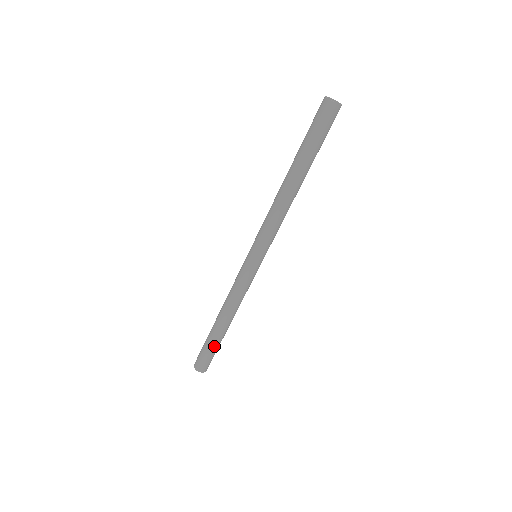
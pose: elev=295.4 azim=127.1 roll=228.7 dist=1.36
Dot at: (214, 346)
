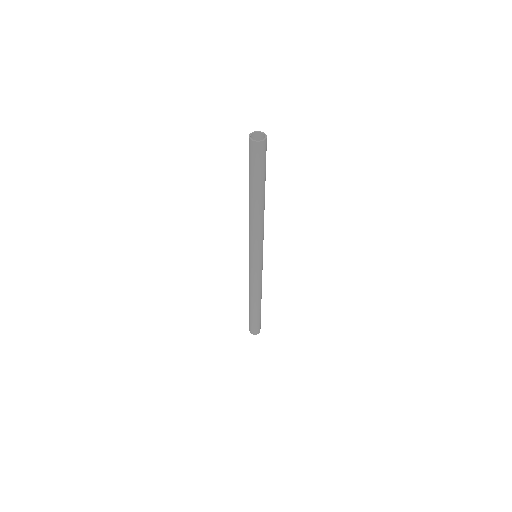
Dot at: (259, 317)
